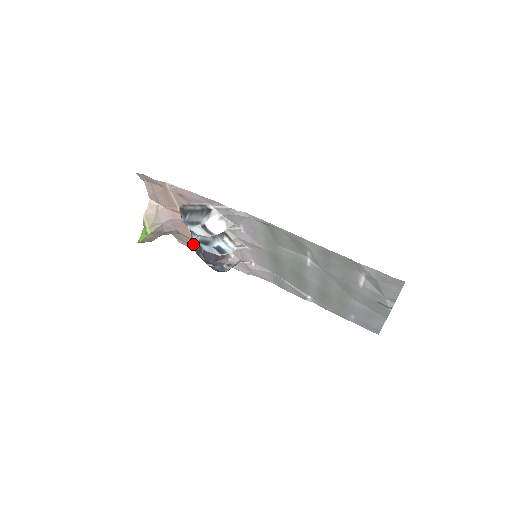
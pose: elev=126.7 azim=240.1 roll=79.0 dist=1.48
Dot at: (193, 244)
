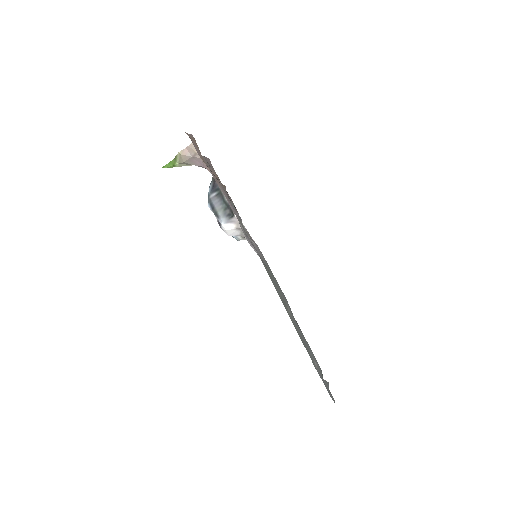
Dot at: occluded
